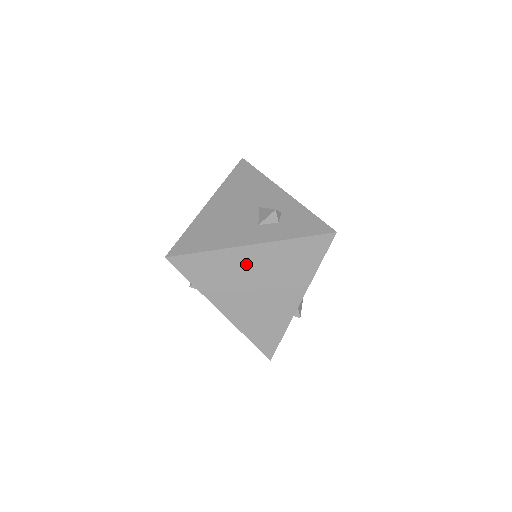
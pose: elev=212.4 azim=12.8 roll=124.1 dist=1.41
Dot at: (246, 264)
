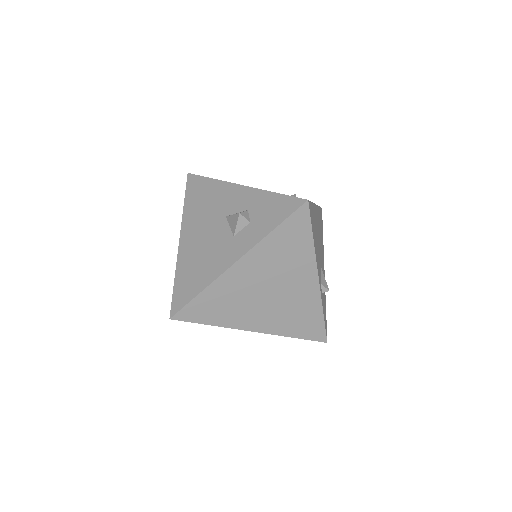
Dot at: (245, 280)
